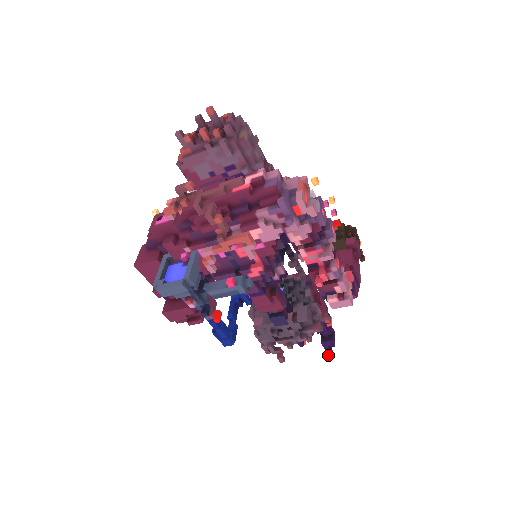
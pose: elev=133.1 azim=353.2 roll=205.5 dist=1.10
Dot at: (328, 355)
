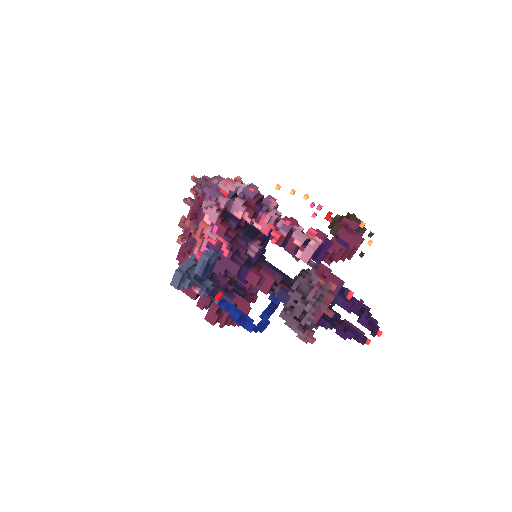
Dot at: (371, 333)
